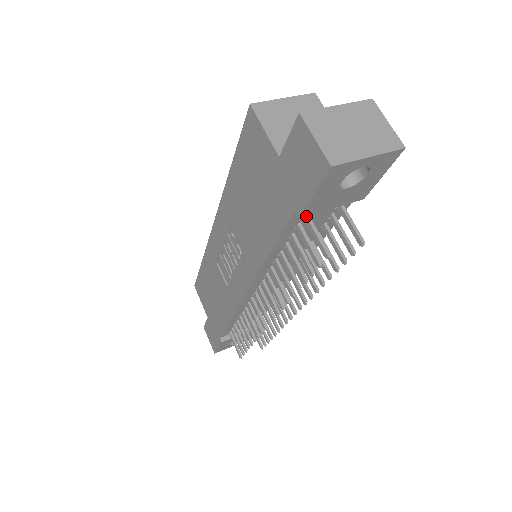
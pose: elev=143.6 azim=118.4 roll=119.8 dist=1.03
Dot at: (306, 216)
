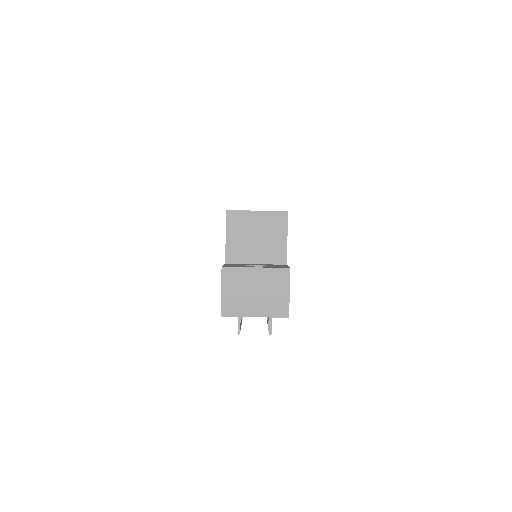
Dot at: occluded
